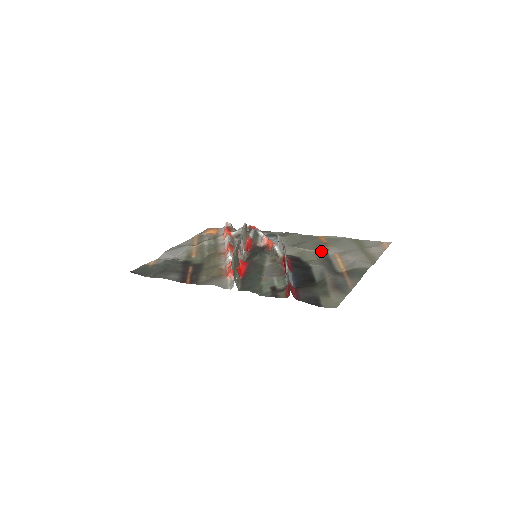
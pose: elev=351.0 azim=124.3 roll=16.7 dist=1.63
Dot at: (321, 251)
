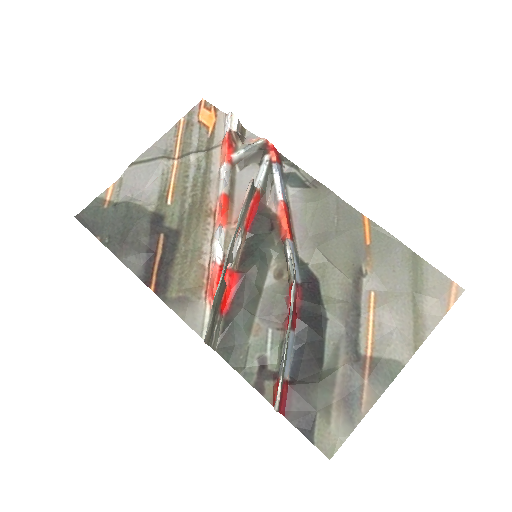
Dot at: (353, 280)
